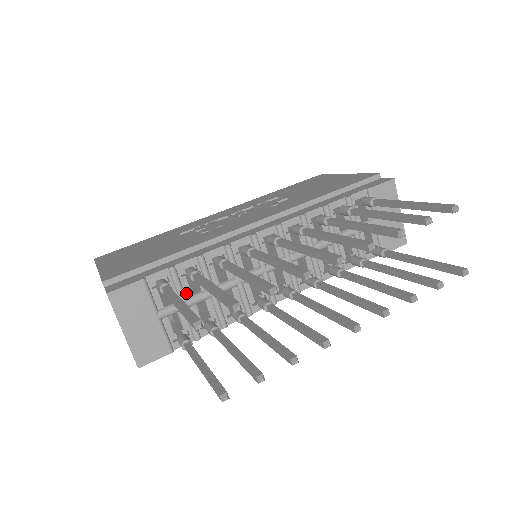
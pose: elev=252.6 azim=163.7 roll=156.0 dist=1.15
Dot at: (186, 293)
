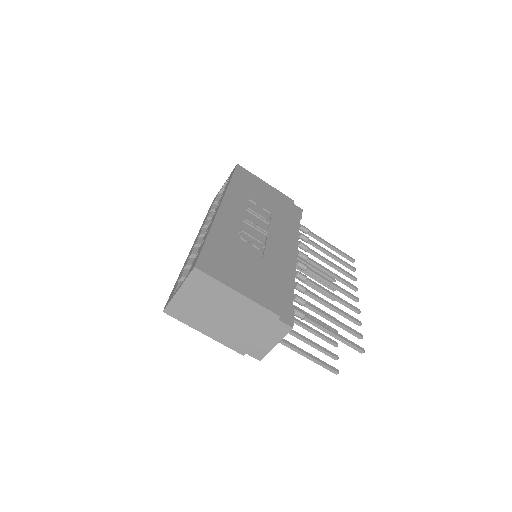
Dot at: occluded
